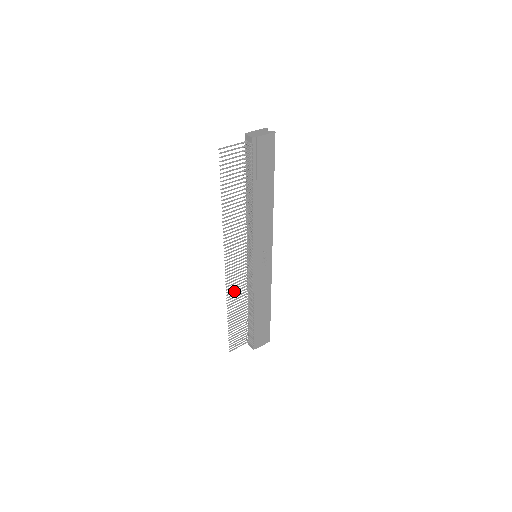
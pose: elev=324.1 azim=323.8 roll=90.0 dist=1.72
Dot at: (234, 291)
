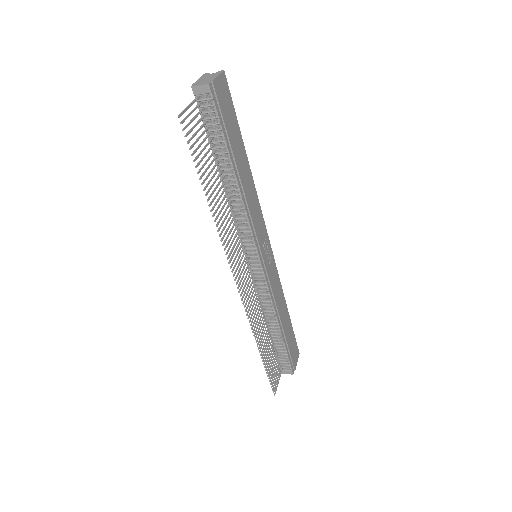
Dot at: occluded
